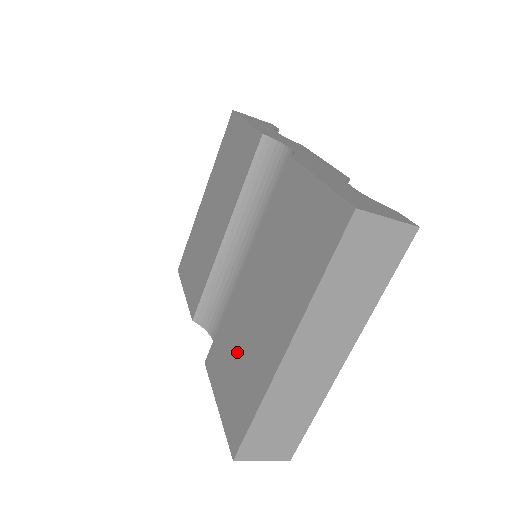
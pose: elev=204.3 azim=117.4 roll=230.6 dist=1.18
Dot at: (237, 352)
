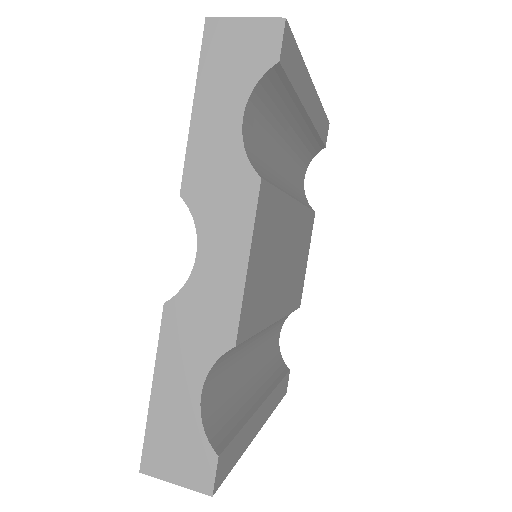
Dot at: occluded
